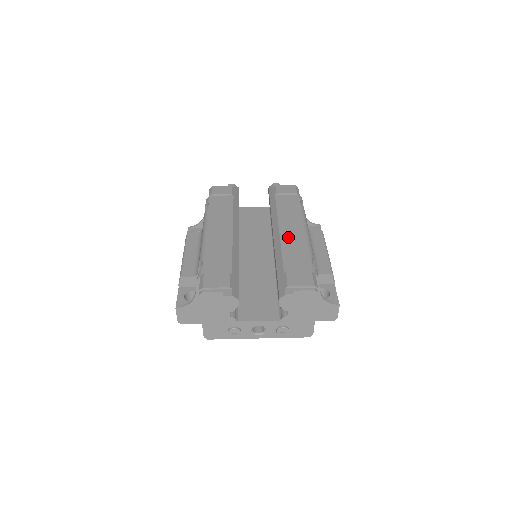
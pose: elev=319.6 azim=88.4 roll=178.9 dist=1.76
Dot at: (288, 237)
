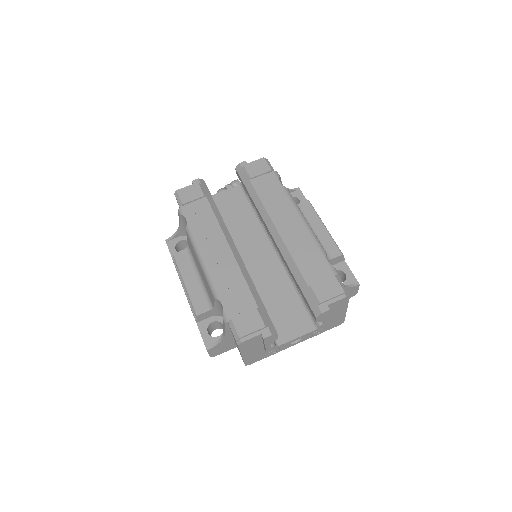
Dot at: (290, 236)
